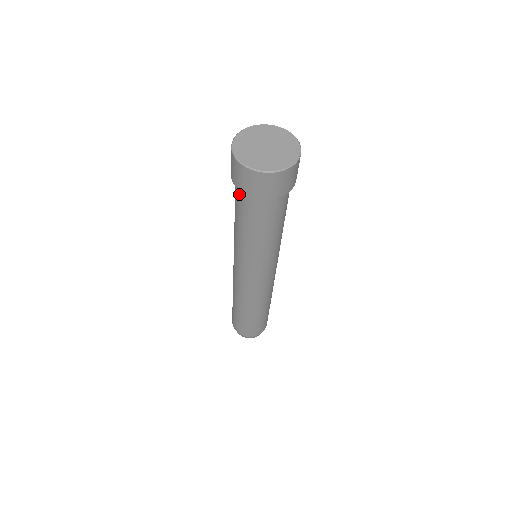
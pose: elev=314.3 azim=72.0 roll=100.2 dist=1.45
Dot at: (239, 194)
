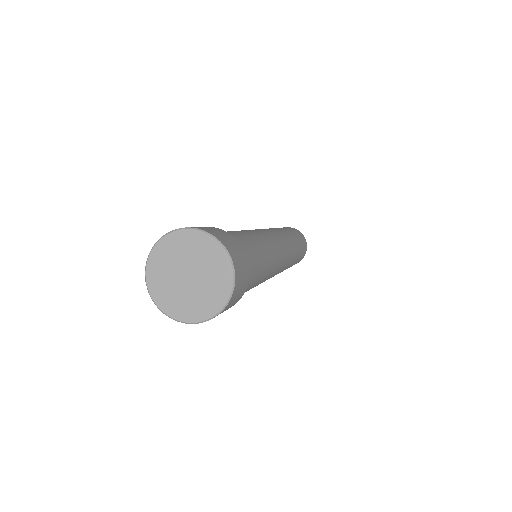
Dot at: occluded
